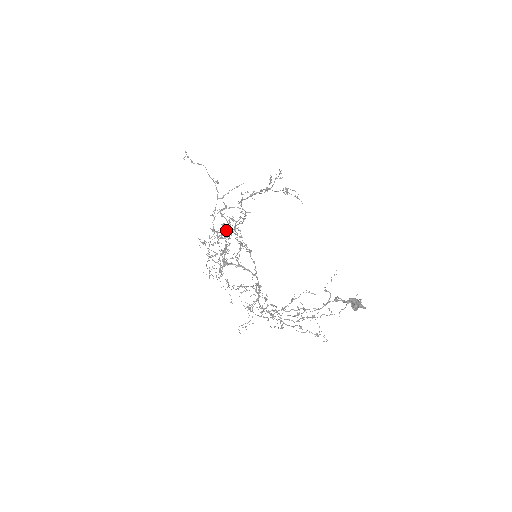
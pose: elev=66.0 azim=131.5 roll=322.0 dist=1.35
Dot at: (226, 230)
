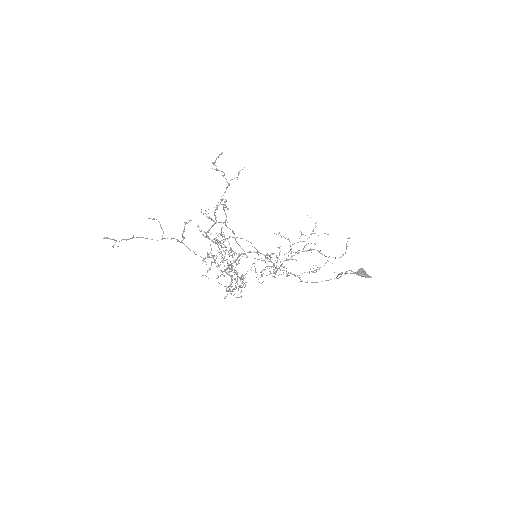
Dot at: occluded
